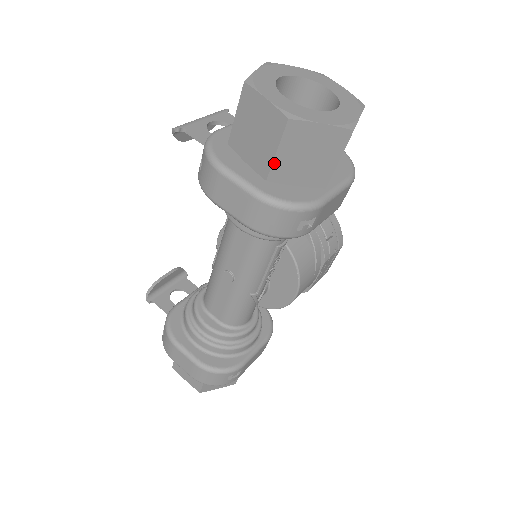
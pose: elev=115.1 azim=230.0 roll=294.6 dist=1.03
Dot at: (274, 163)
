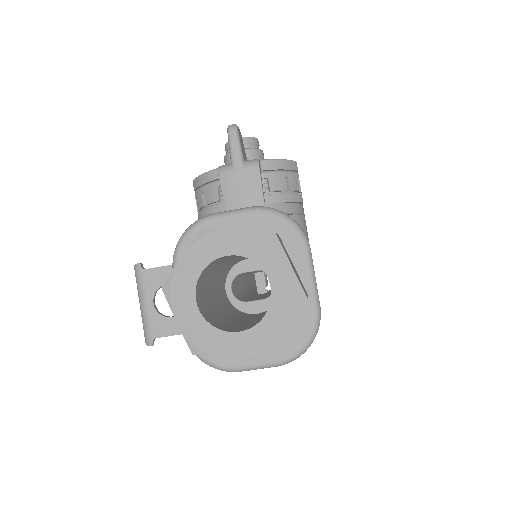
Dot at: occluded
